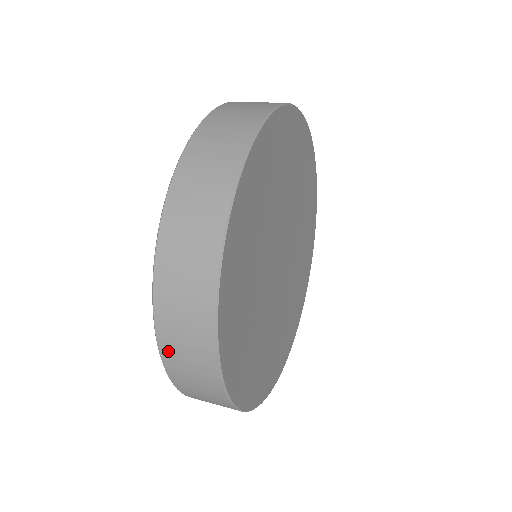
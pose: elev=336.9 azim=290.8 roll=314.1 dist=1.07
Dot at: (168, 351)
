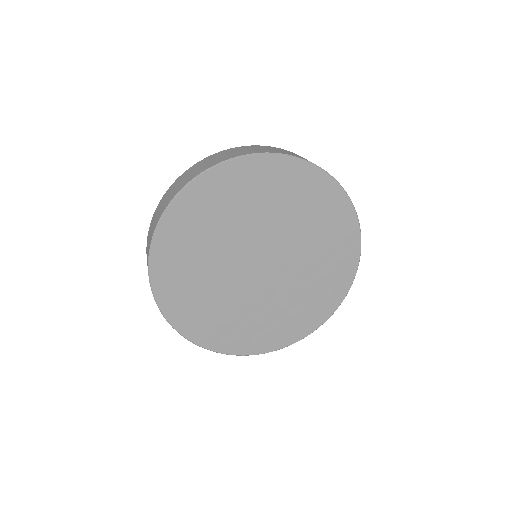
Dot at: occluded
